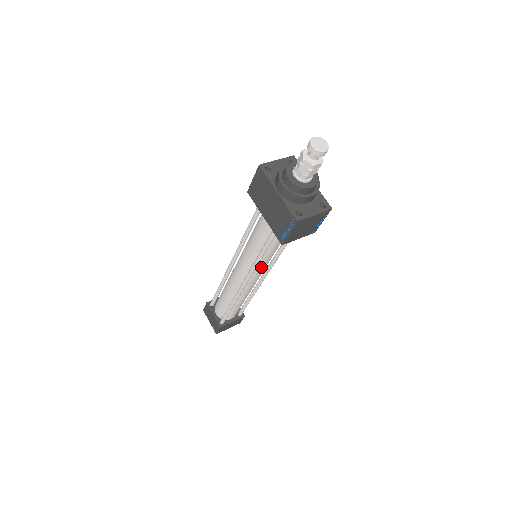
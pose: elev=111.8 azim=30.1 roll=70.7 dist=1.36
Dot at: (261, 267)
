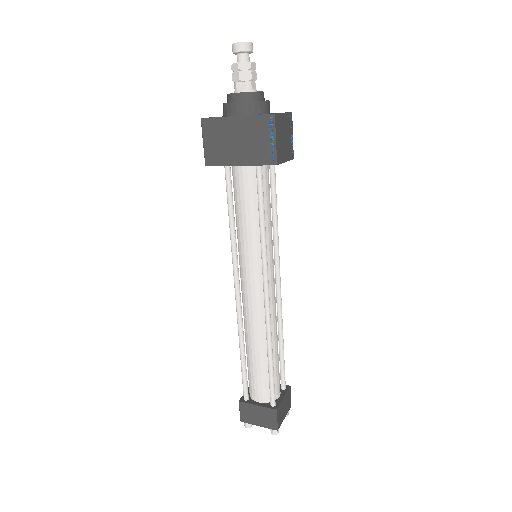
Dot at: (270, 257)
